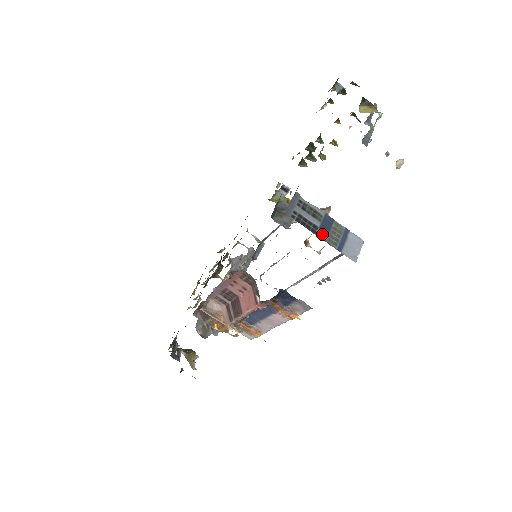
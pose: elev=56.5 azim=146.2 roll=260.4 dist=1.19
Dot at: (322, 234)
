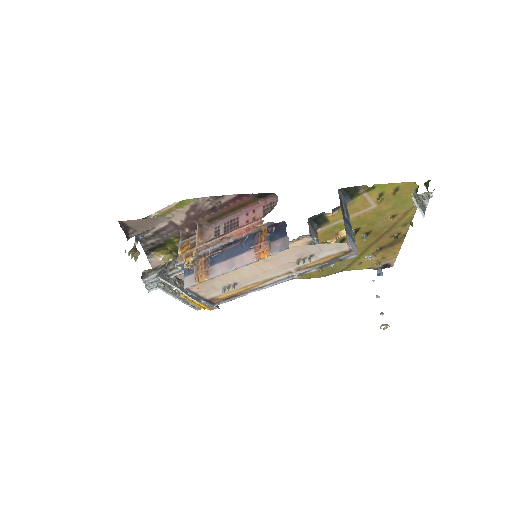
Dot at: (344, 217)
